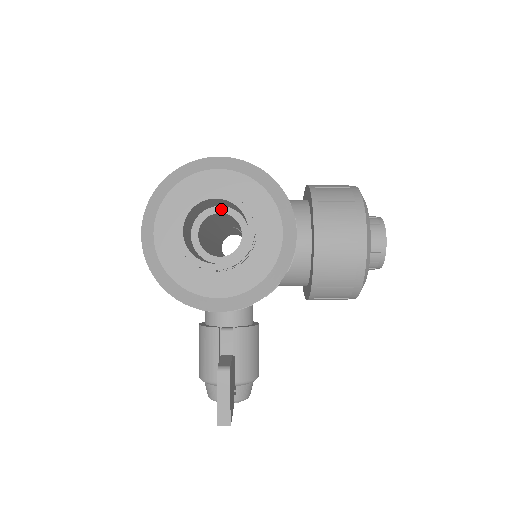
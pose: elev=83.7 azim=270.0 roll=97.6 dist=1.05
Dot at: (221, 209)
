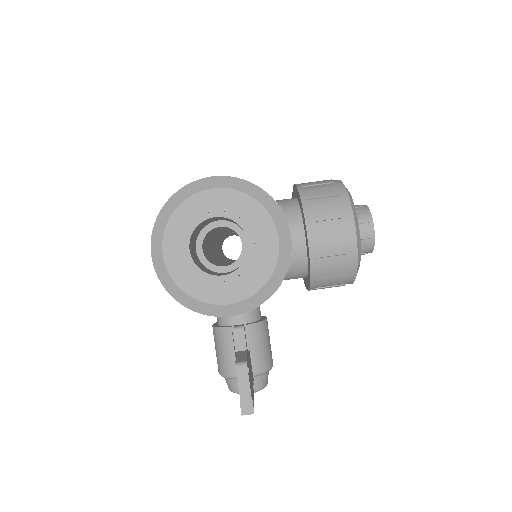
Dot at: (220, 223)
